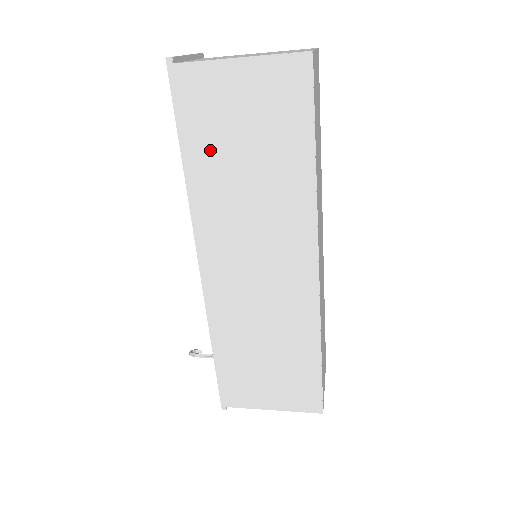
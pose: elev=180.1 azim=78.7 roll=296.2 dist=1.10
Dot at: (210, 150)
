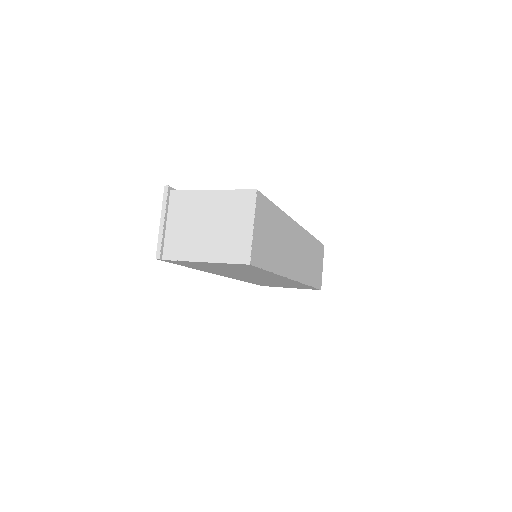
Dot at: (205, 268)
